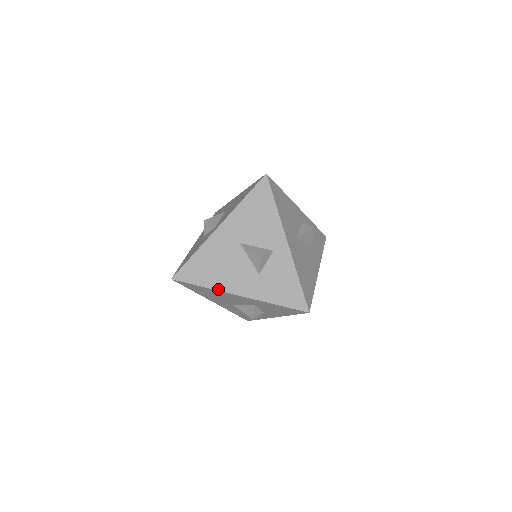
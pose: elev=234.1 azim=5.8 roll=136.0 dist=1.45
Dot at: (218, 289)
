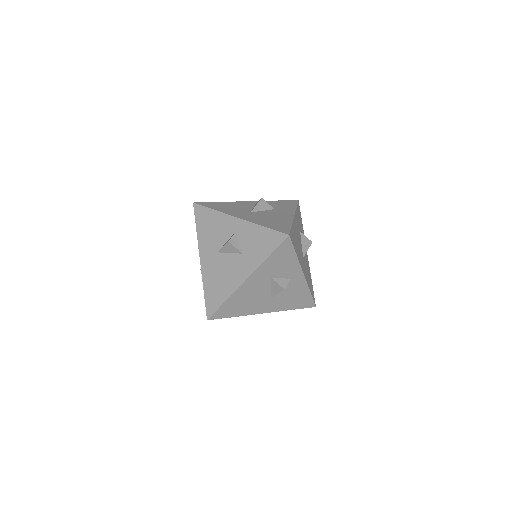
Dot at: (233, 292)
